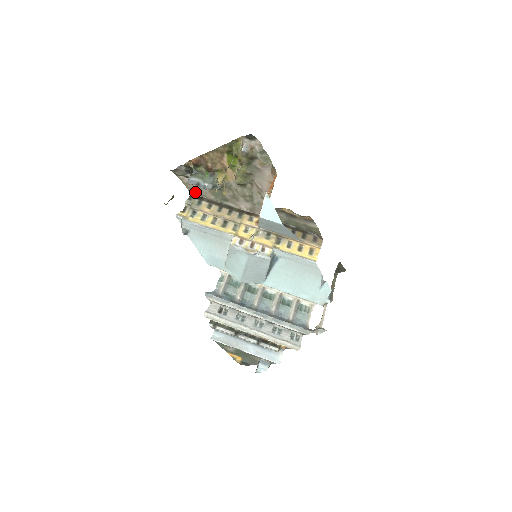
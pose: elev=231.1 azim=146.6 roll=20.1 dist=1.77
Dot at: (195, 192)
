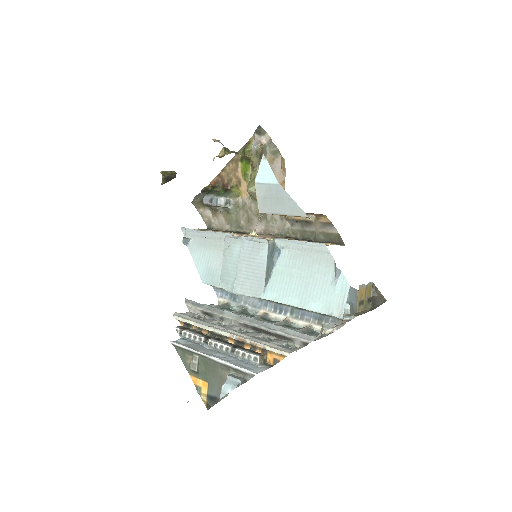
Dot at: (212, 226)
